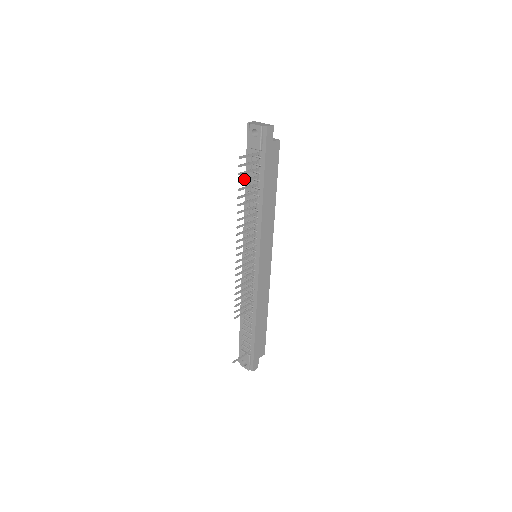
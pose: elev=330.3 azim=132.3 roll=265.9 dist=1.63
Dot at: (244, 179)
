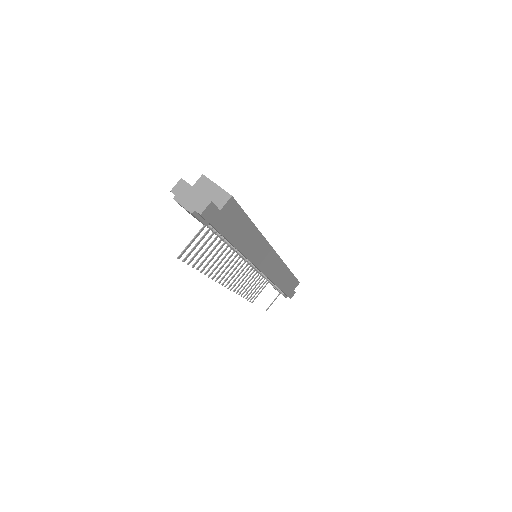
Dot at: (199, 257)
